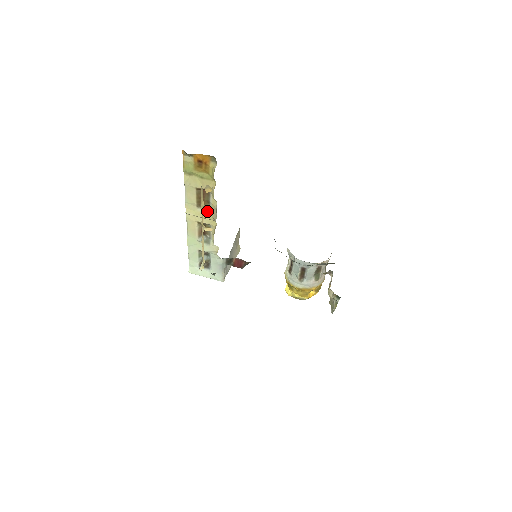
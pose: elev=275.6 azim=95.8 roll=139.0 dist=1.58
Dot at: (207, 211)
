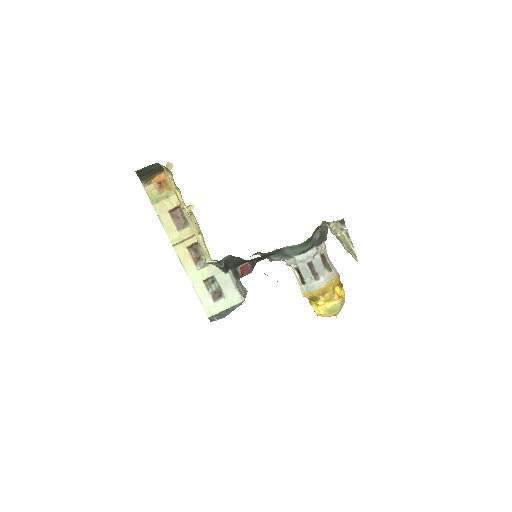
Dot at: (188, 229)
